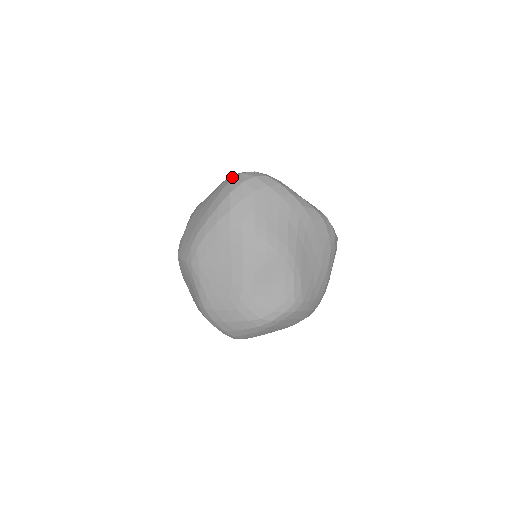
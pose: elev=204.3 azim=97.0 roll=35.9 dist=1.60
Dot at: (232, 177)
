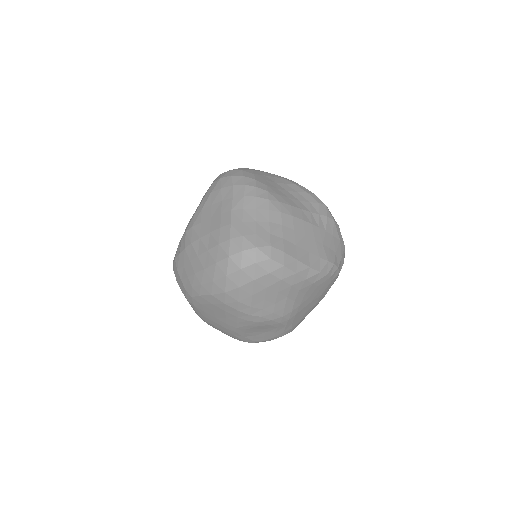
Dot at: (230, 249)
